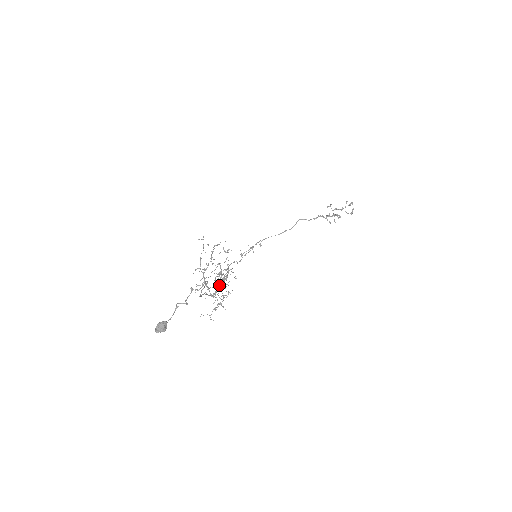
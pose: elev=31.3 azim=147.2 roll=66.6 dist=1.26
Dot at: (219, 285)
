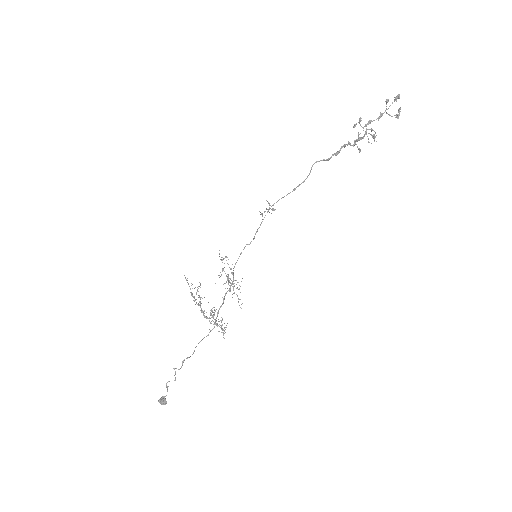
Dot at: occluded
